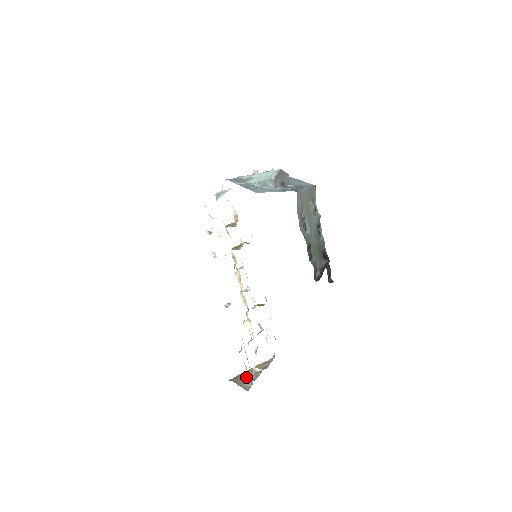
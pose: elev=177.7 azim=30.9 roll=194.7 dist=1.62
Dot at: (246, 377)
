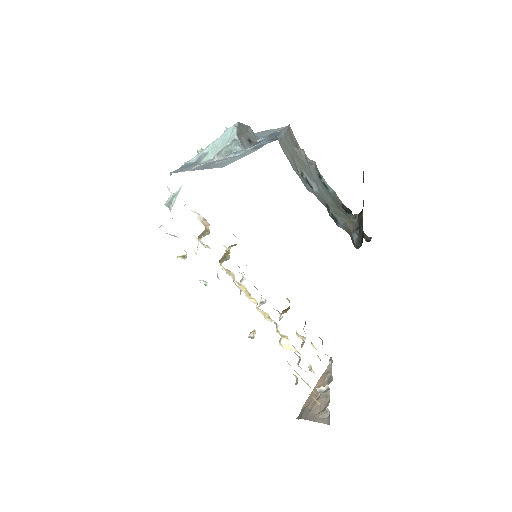
Dot at: (315, 405)
